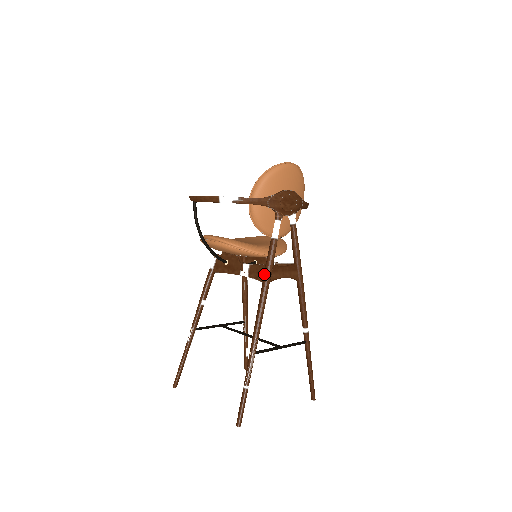
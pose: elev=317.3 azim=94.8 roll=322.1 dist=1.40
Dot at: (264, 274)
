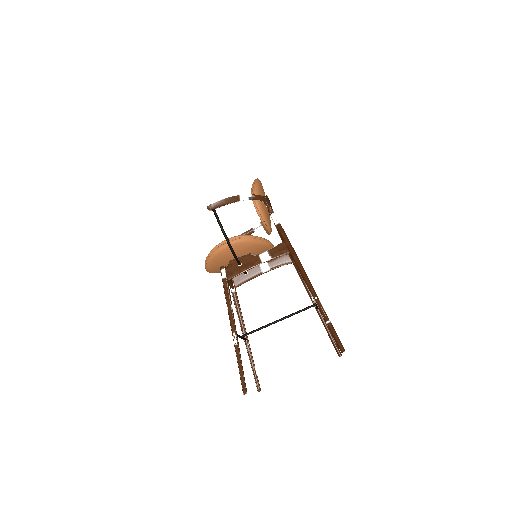
Dot at: (288, 246)
